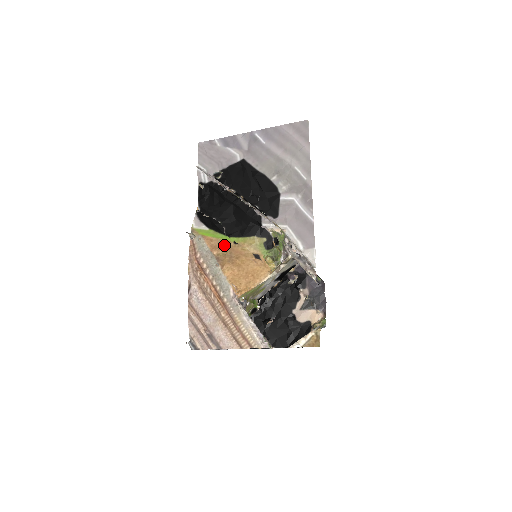
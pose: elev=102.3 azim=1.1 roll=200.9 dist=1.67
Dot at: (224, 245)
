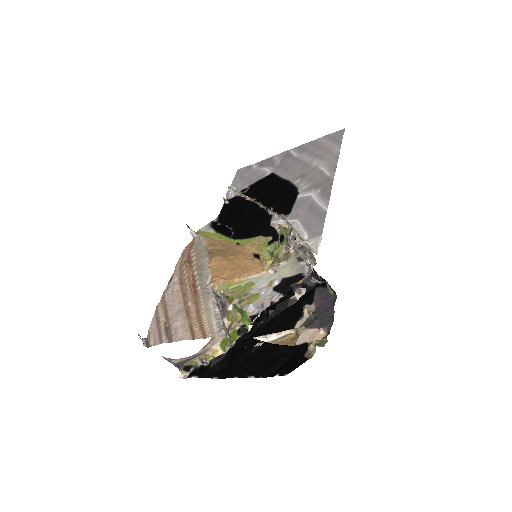
Dot at: (224, 244)
